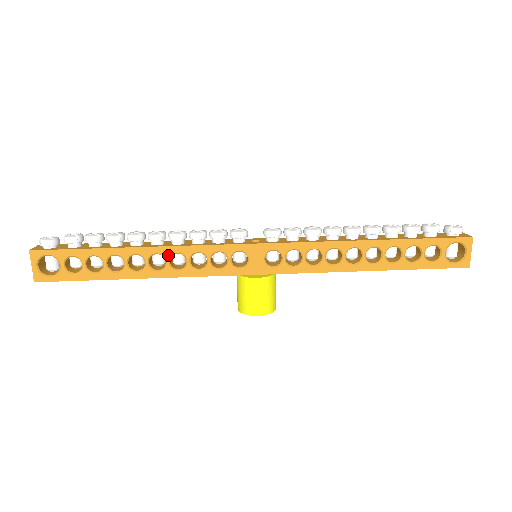
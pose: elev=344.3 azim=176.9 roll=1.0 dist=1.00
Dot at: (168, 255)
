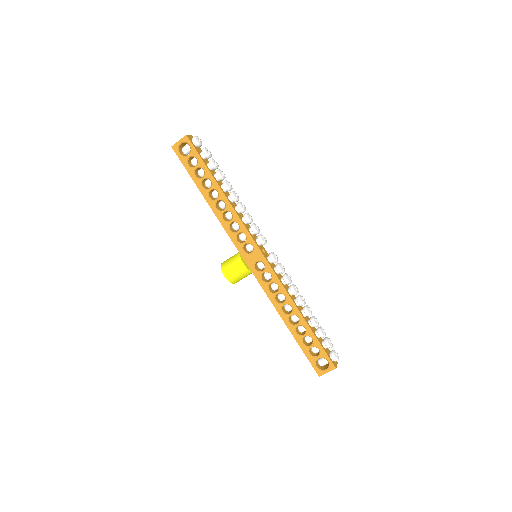
Dot at: (228, 209)
